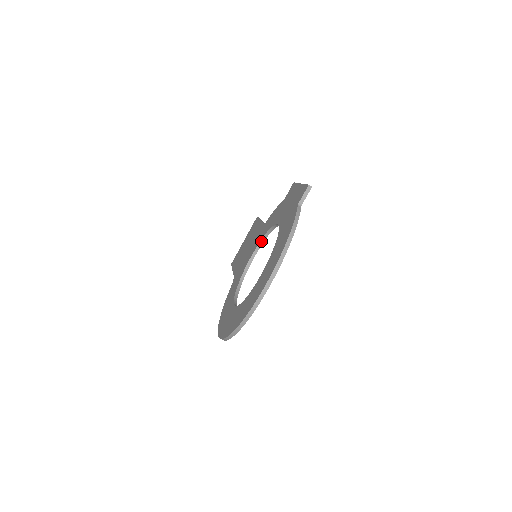
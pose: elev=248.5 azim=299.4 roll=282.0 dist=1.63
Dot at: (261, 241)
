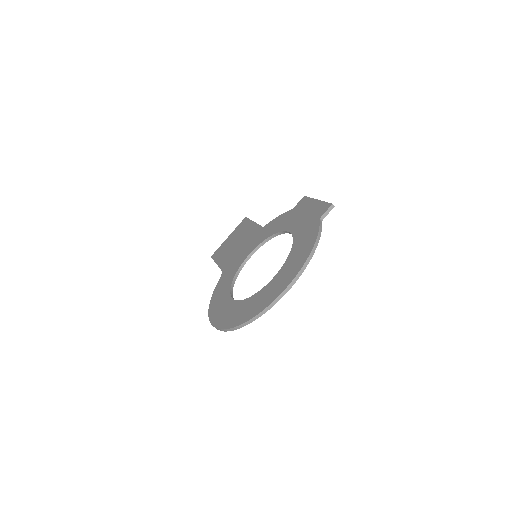
Dot at: (262, 243)
